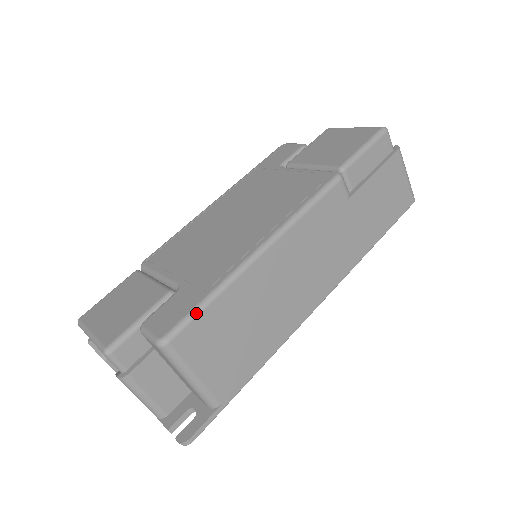
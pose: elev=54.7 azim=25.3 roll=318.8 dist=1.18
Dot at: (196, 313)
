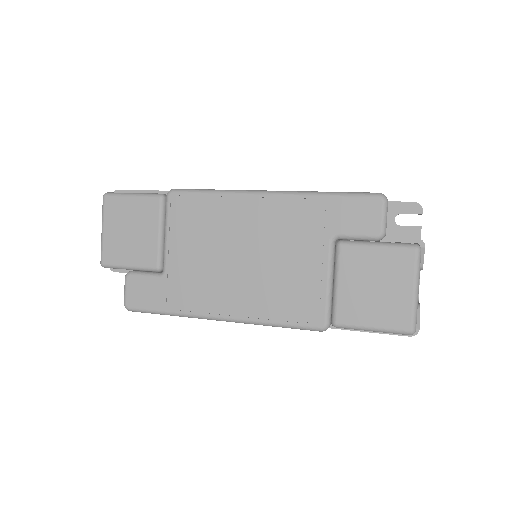
Dot at: (154, 313)
